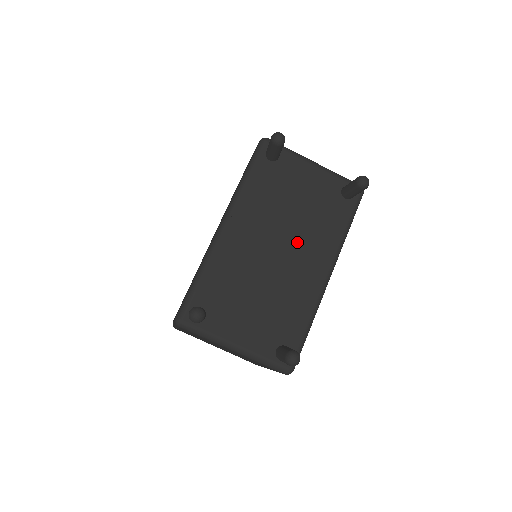
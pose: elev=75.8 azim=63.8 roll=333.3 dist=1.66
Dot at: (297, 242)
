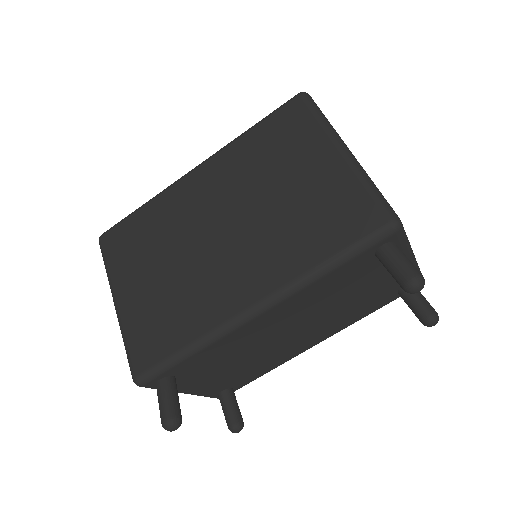
Dot at: (317, 326)
